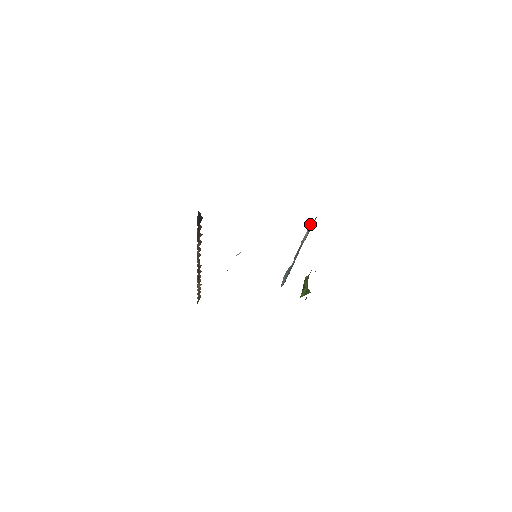
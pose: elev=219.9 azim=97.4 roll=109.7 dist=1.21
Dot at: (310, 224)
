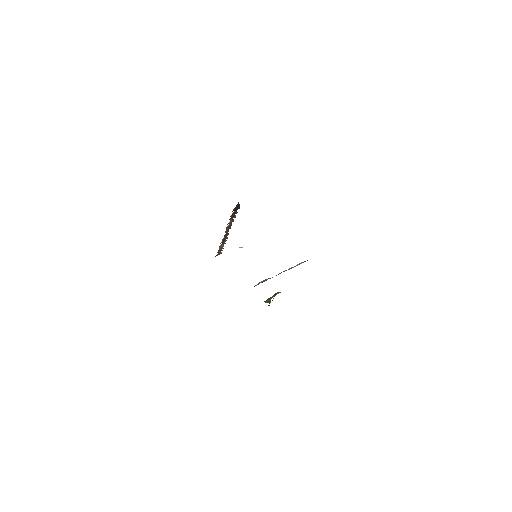
Dot at: occluded
